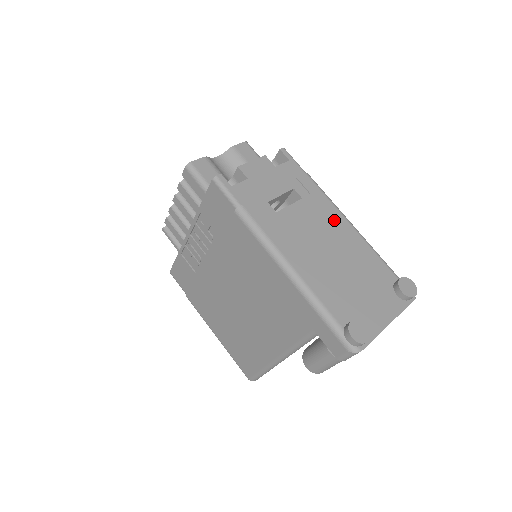
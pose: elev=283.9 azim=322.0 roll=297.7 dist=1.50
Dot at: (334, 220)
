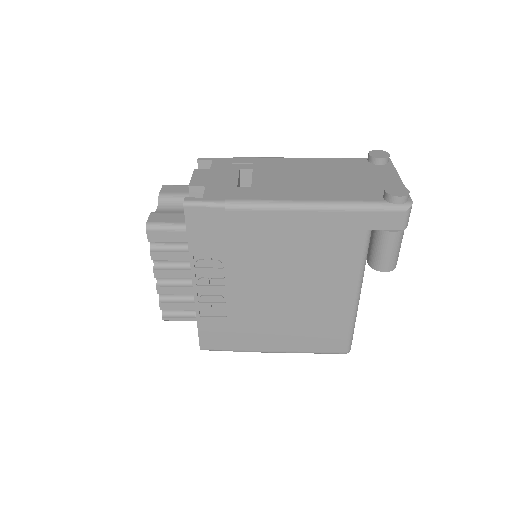
Dot at: (288, 163)
